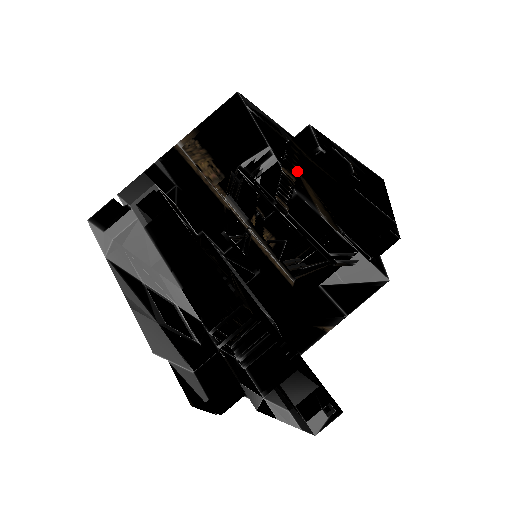
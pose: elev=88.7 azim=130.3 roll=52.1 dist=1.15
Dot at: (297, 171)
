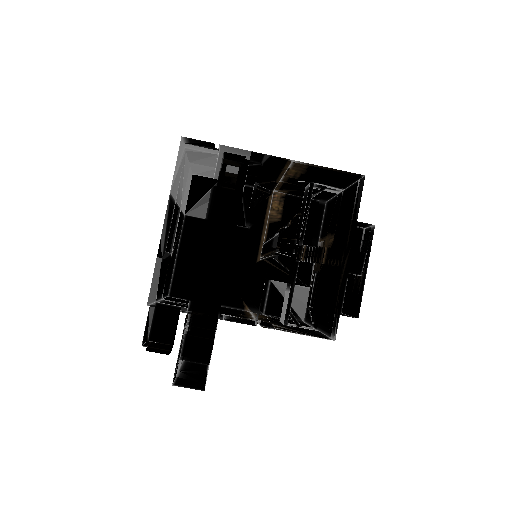
Dot at: occluded
